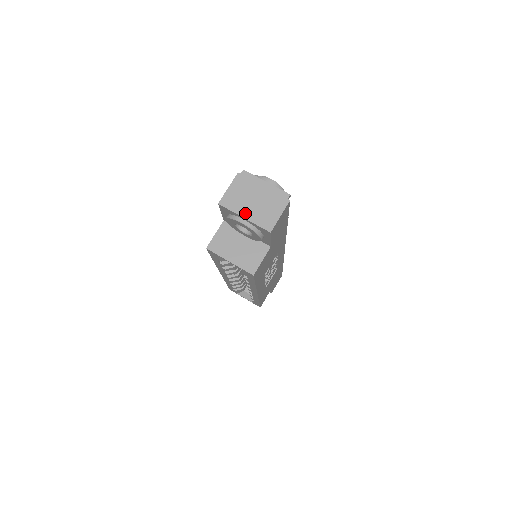
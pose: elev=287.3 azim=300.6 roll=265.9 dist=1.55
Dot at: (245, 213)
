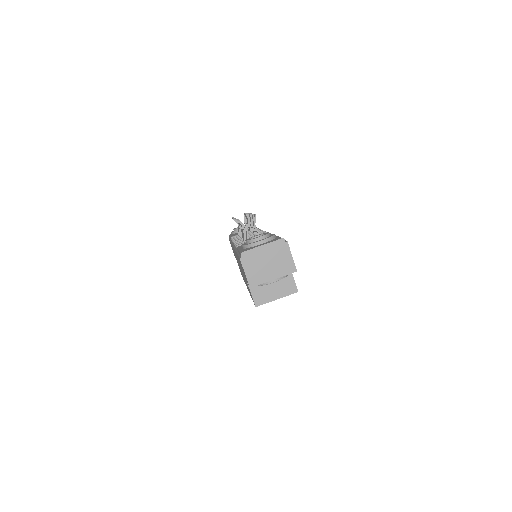
Dot at: (271, 276)
